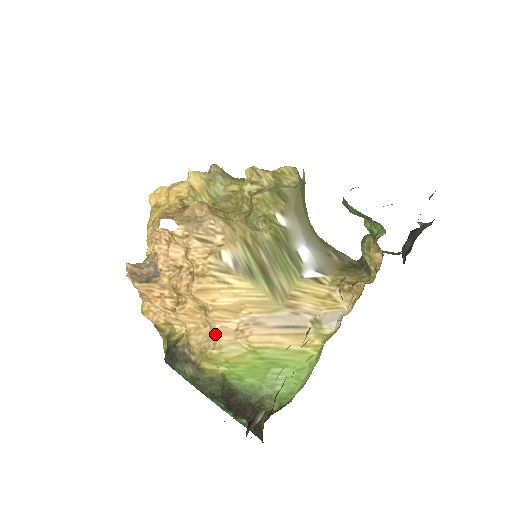
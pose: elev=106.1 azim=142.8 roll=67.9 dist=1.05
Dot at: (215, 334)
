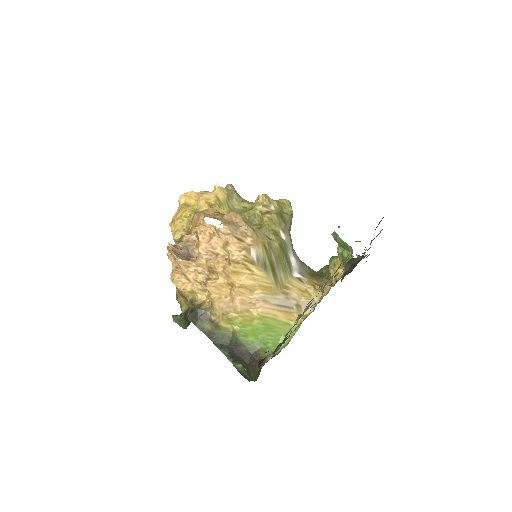
Dot at: (236, 303)
